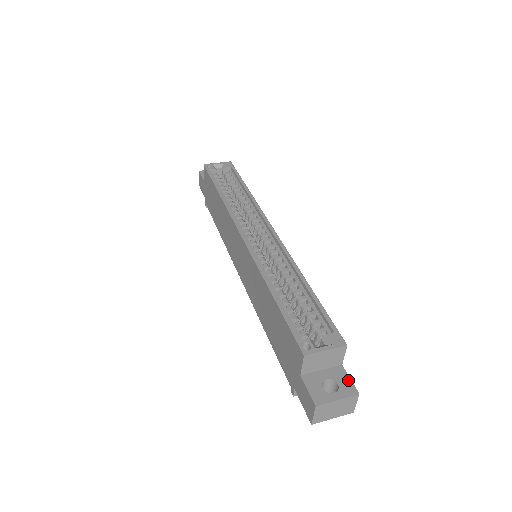
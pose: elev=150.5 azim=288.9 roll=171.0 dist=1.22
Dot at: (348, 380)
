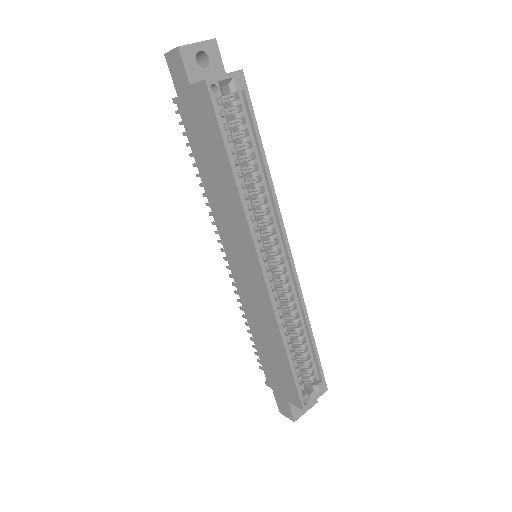
Dot at: occluded
